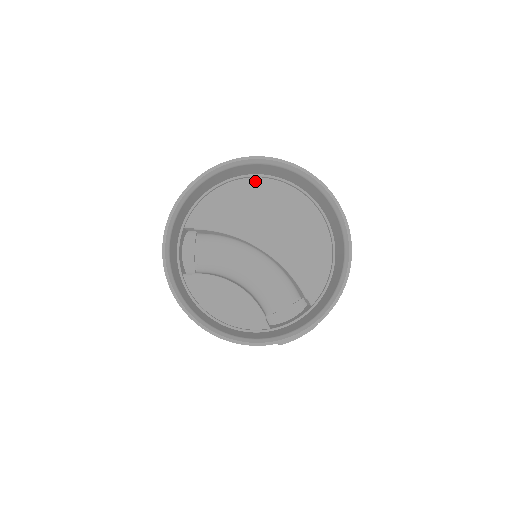
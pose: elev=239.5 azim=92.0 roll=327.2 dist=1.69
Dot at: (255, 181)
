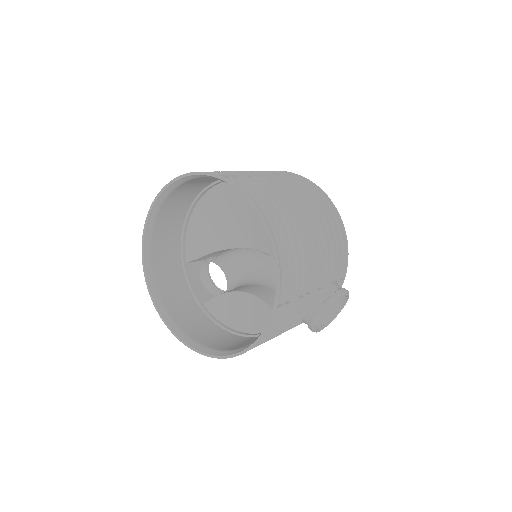
Dot at: (211, 193)
